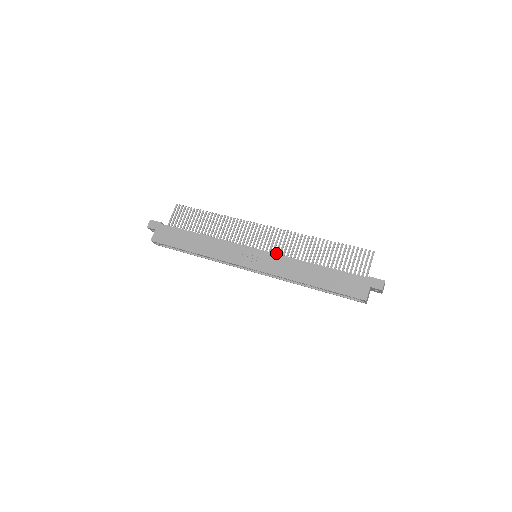
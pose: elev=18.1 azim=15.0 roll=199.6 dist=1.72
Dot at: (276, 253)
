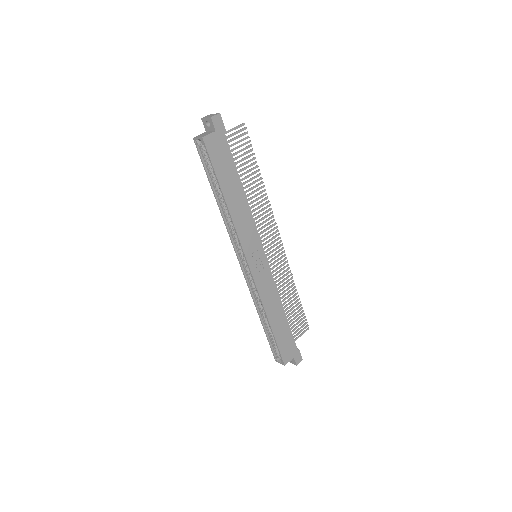
Dot at: occluded
